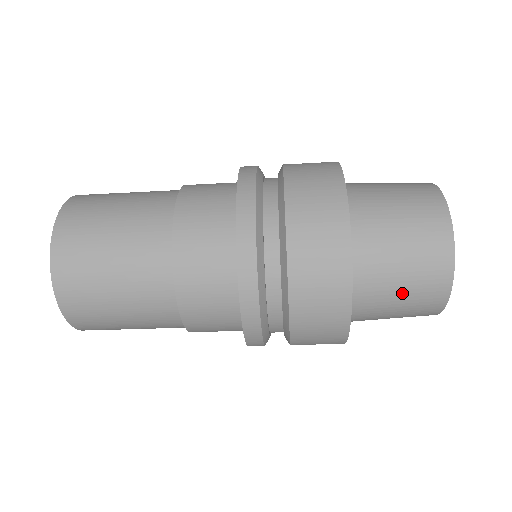
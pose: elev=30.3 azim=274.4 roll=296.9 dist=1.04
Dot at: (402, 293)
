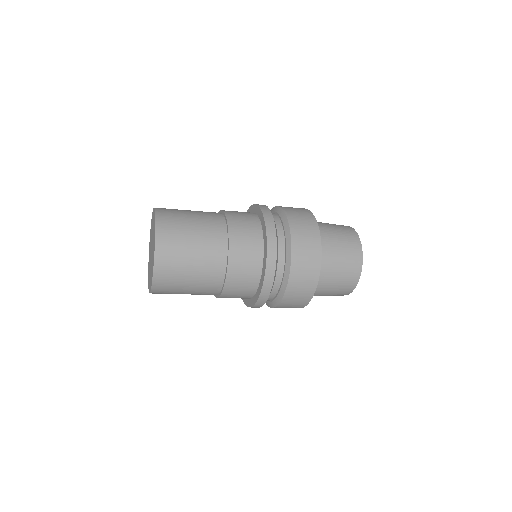
Dot at: occluded
